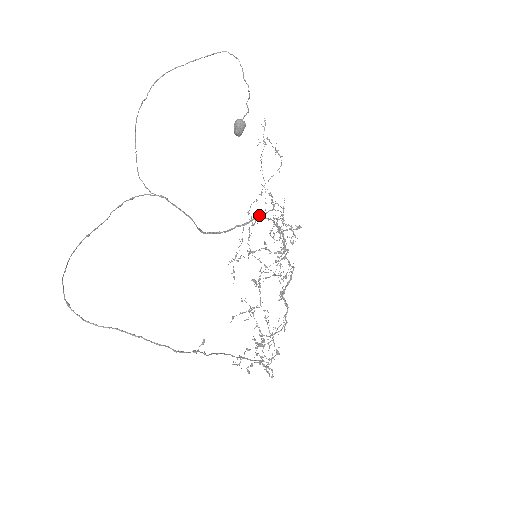
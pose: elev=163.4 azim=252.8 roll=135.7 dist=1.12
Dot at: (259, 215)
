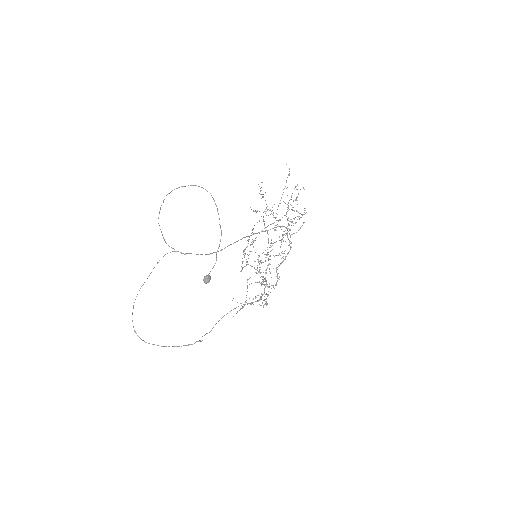
Dot at: occluded
